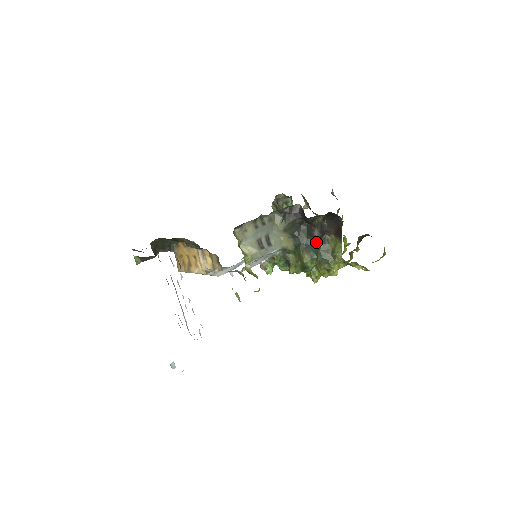
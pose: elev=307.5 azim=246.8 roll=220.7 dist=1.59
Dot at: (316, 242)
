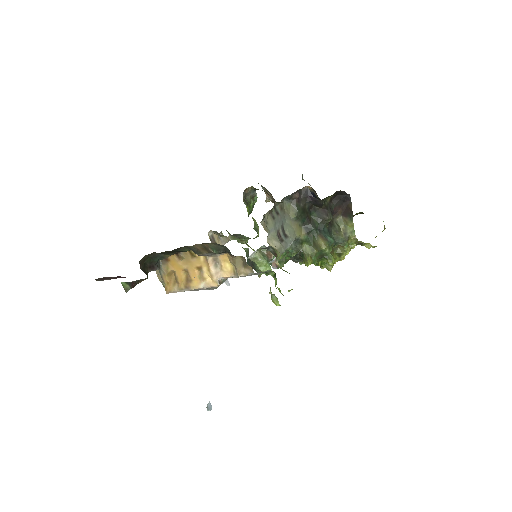
Dot at: (327, 226)
